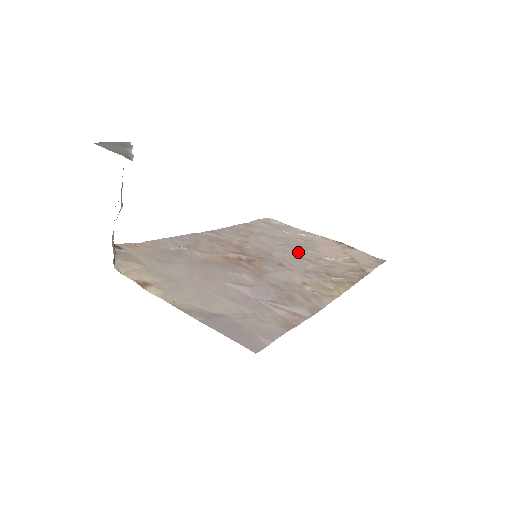
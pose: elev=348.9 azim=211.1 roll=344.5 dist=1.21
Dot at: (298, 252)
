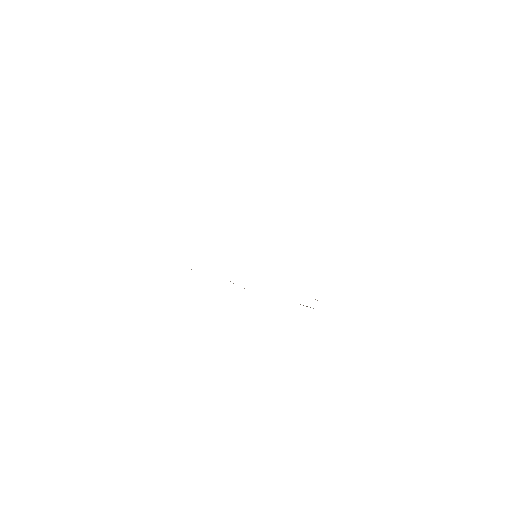
Dot at: occluded
